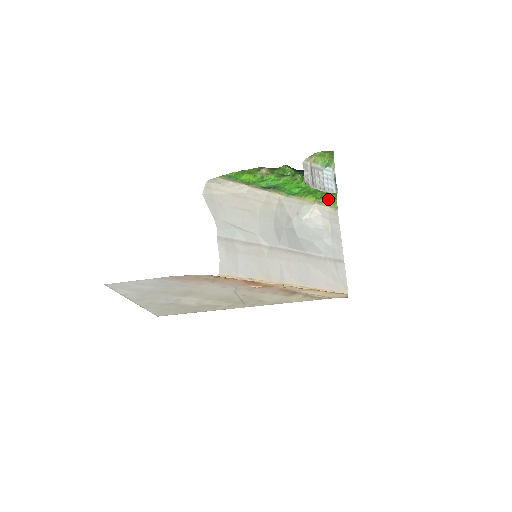
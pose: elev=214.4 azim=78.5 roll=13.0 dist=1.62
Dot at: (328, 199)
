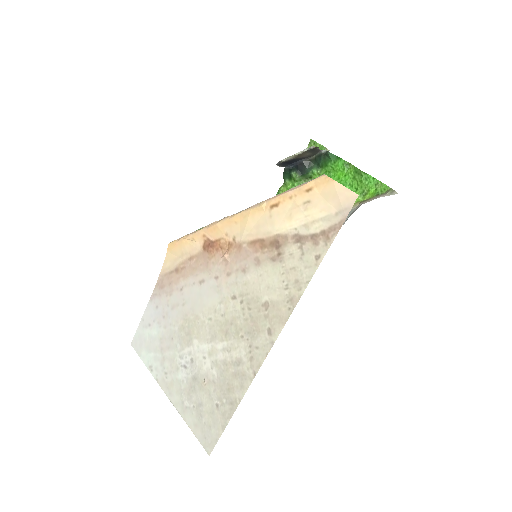
Dot at: (374, 192)
